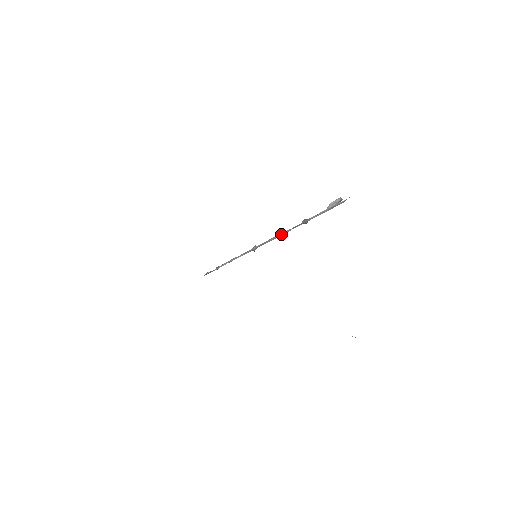
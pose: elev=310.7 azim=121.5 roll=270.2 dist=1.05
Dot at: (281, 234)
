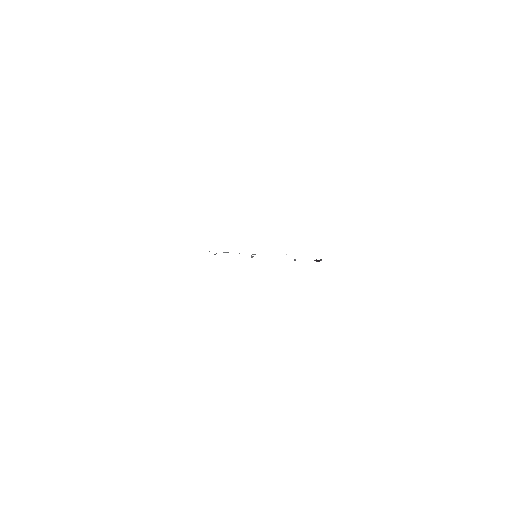
Dot at: occluded
